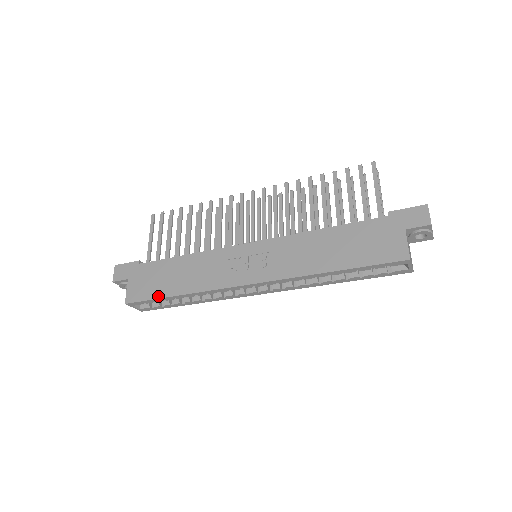
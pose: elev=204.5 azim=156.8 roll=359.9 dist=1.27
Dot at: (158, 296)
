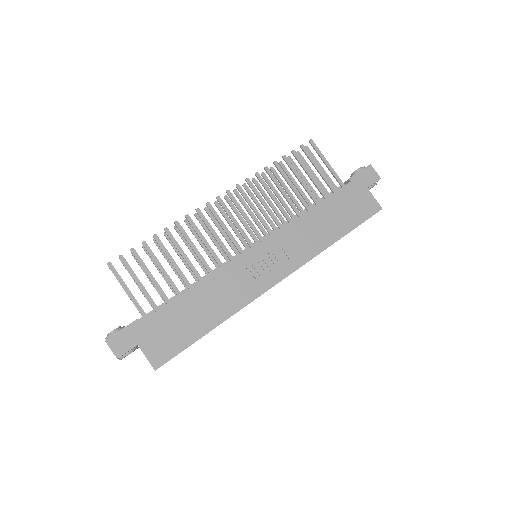
Dot at: (192, 341)
